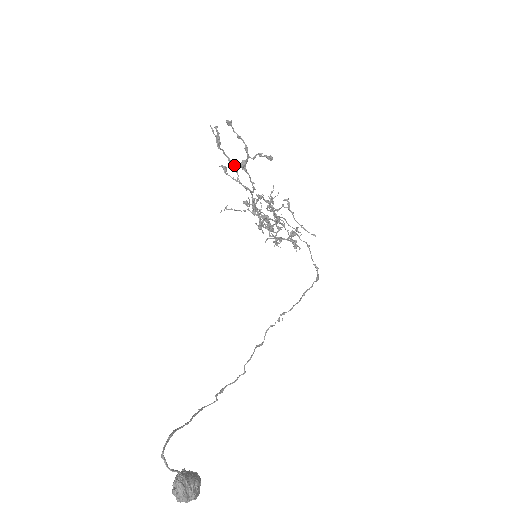
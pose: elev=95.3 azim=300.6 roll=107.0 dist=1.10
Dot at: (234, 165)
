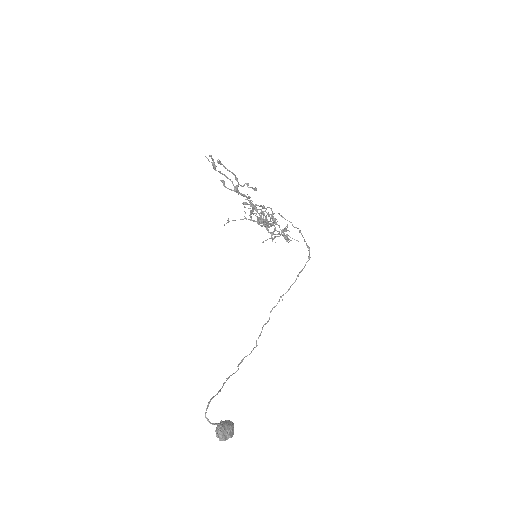
Dot at: (230, 180)
